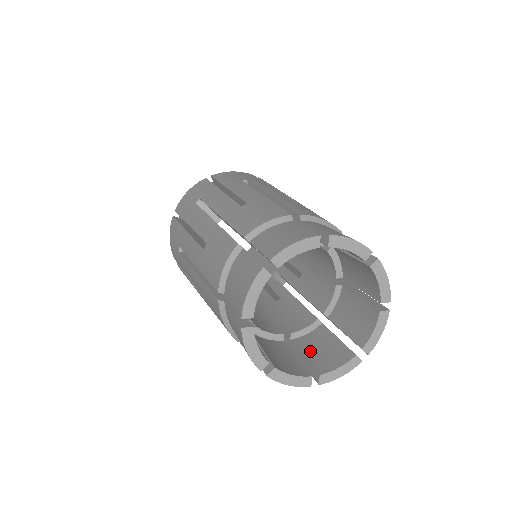
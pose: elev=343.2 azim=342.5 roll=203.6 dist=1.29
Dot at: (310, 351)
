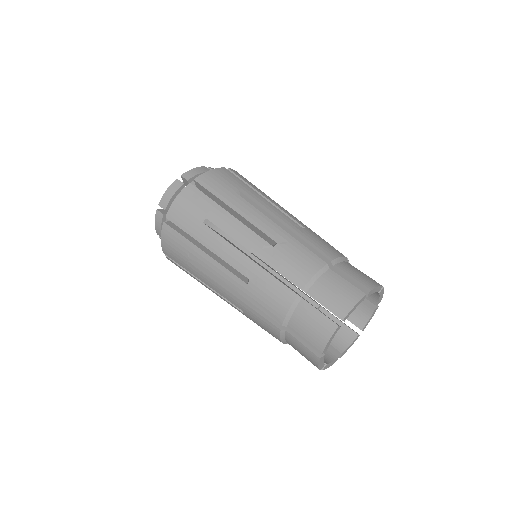
Dot at: occluded
